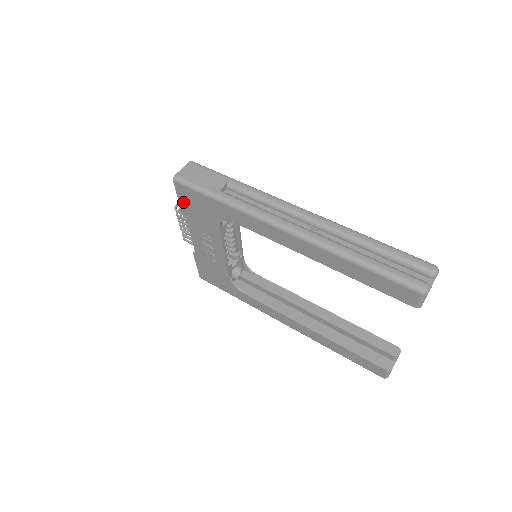
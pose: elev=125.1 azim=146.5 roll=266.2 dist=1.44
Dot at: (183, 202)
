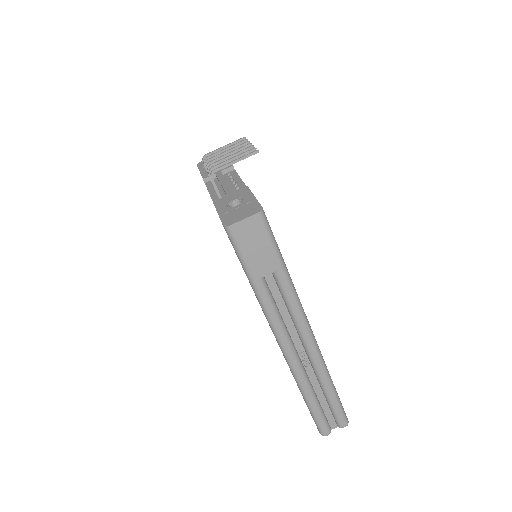
Dot at: occluded
